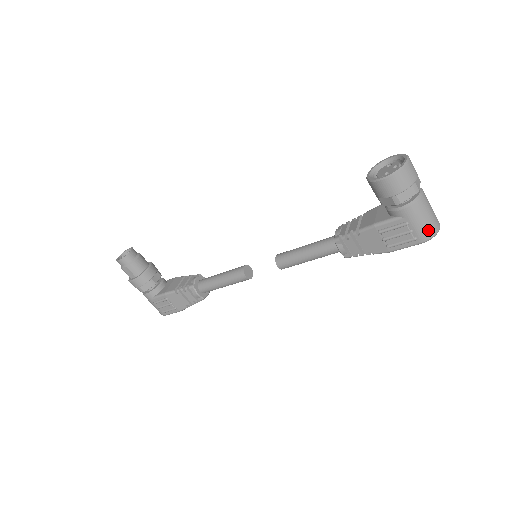
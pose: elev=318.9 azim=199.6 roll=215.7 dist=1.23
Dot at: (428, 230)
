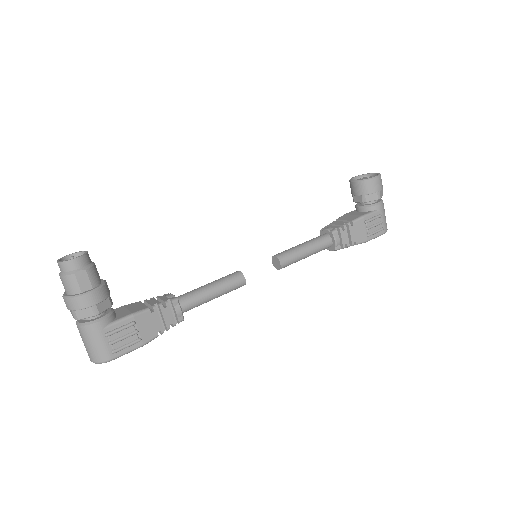
Dot at: (386, 224)
